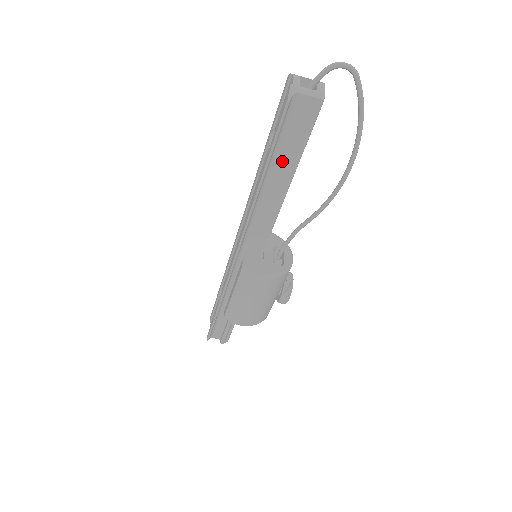
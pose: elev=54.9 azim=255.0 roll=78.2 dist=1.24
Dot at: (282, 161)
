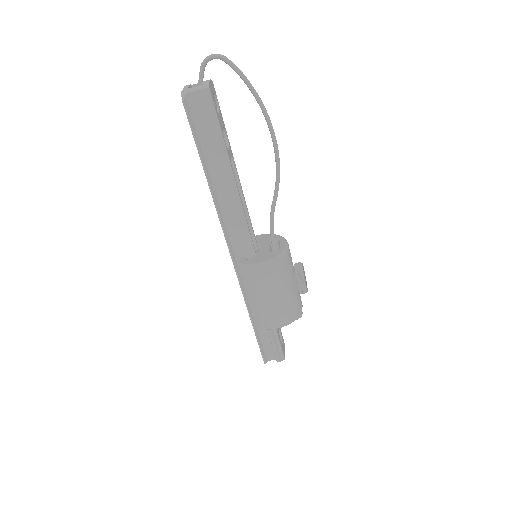
Dot at: (213, 153)
